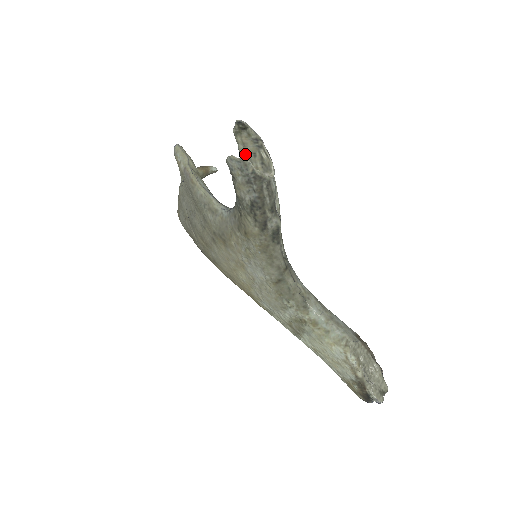
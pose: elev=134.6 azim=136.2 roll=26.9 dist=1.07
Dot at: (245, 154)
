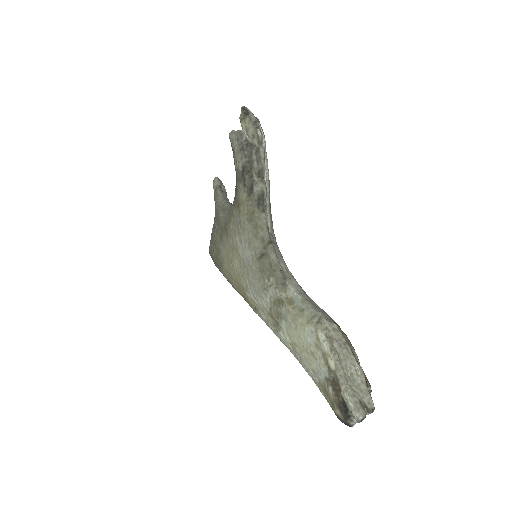
Dot at: occluded
